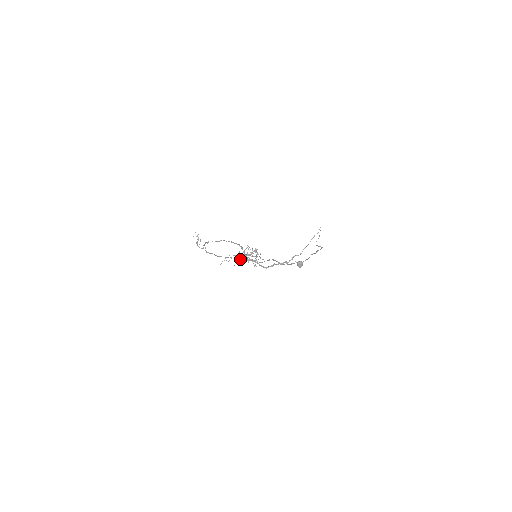
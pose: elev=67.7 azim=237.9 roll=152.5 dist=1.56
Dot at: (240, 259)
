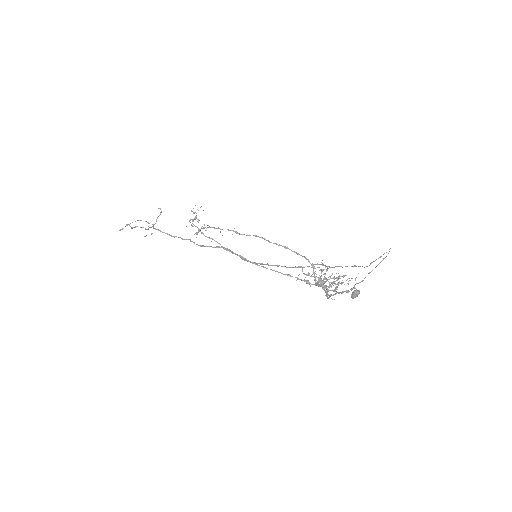
Dot at: (306, 281)
